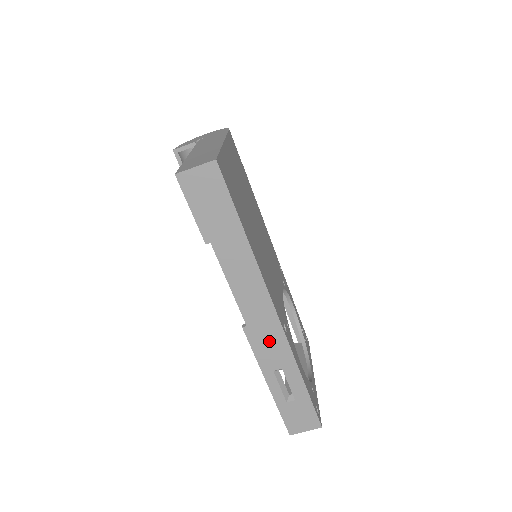
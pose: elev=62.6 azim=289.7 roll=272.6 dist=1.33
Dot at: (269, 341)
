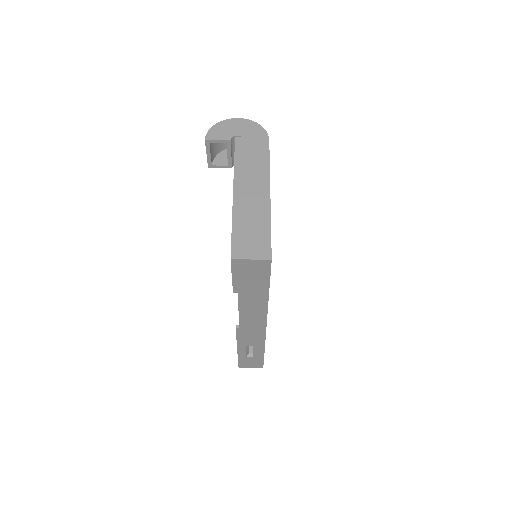
Dot at: (252, 336)
